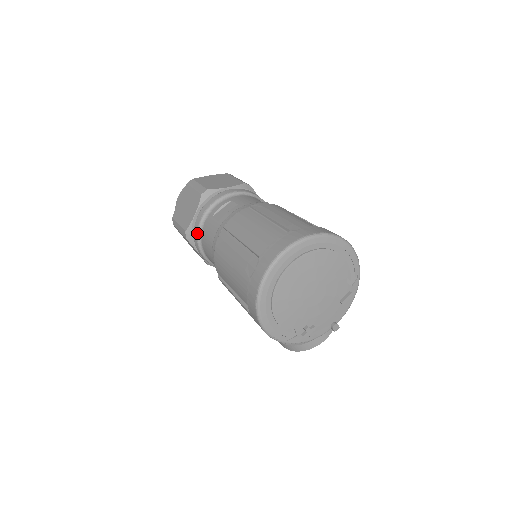
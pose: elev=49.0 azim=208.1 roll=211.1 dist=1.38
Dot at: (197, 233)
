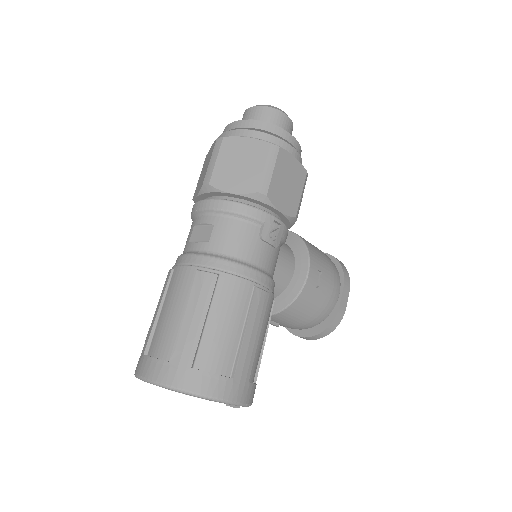
Dot at: (191, 218)
